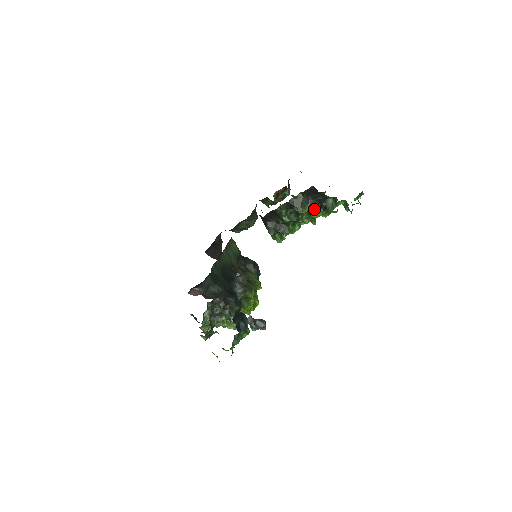
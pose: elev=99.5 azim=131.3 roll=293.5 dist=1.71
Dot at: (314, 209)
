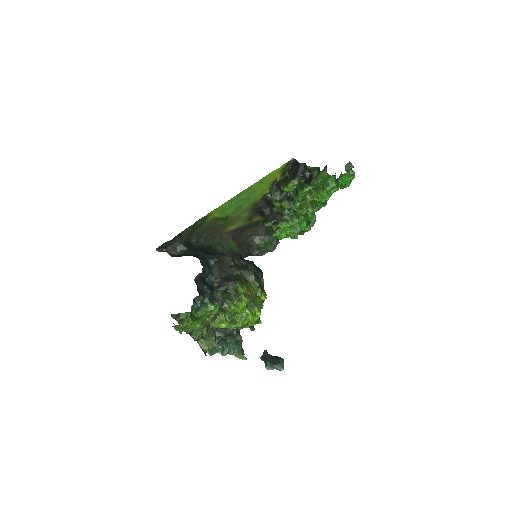
Dot at: (301, 186)
